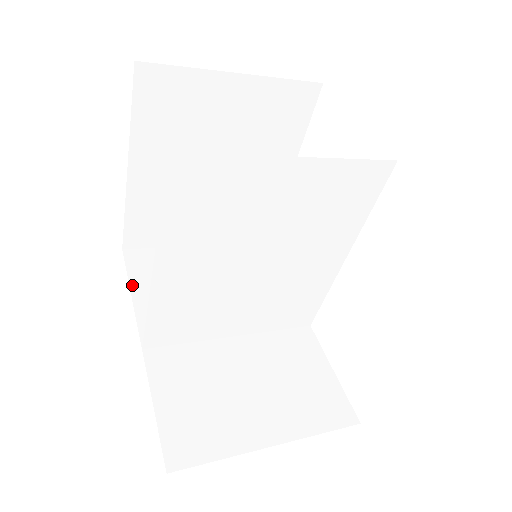
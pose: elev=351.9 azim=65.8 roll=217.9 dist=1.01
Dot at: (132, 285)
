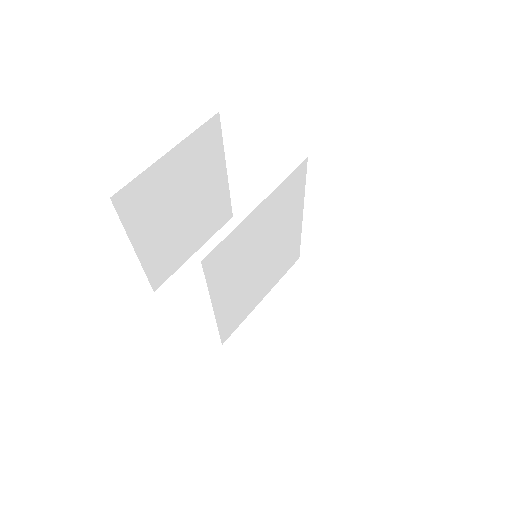
Dot at: (182, 311)
